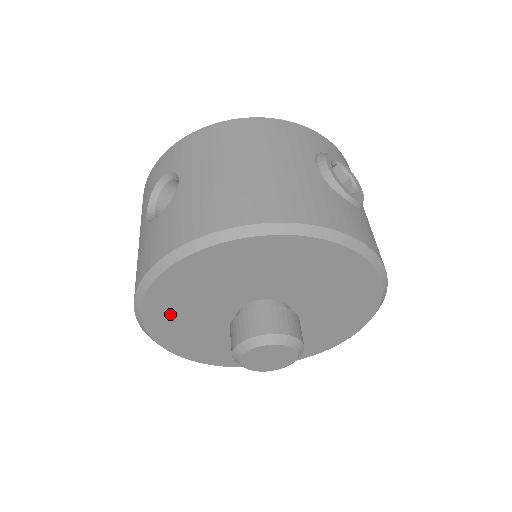
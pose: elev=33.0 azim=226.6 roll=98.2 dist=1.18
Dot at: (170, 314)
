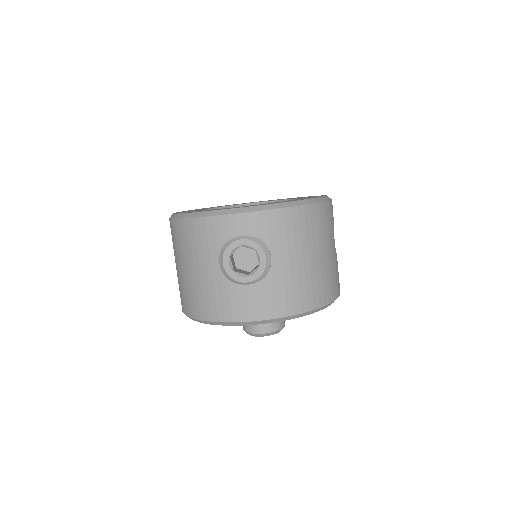
Dot at: occluded
